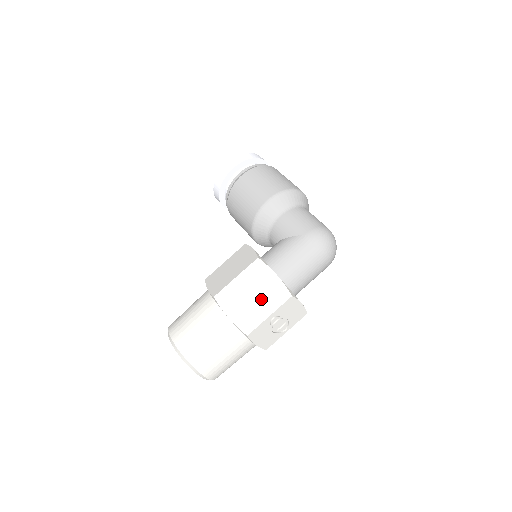
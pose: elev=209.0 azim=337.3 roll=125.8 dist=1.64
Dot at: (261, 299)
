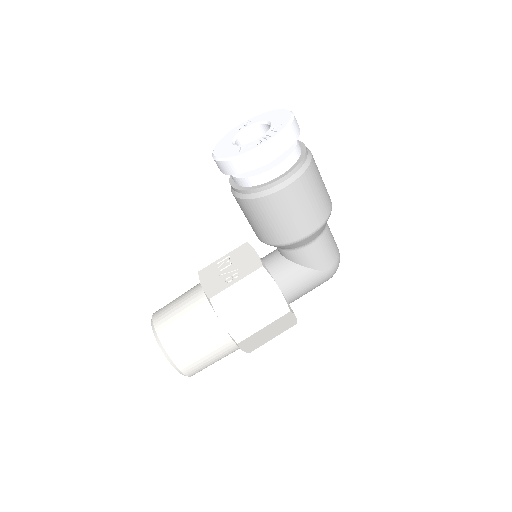
Dot at: (274, 333)
